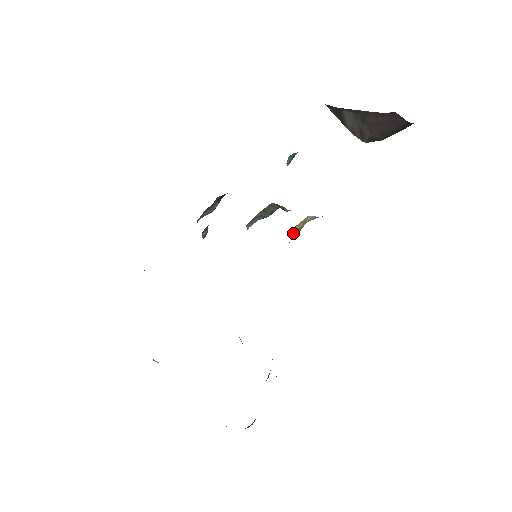
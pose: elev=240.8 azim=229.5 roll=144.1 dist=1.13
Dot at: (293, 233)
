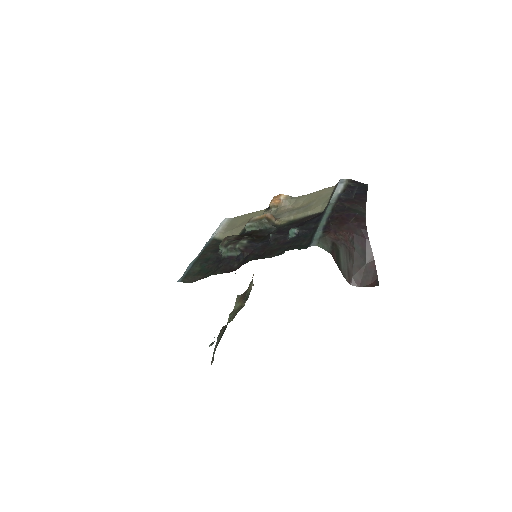
Dot at: (270, 206)
